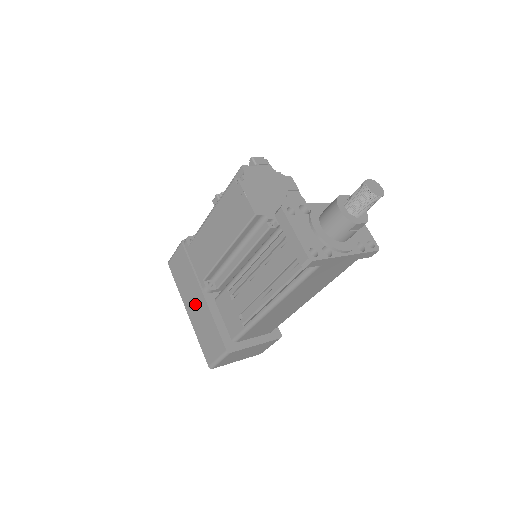
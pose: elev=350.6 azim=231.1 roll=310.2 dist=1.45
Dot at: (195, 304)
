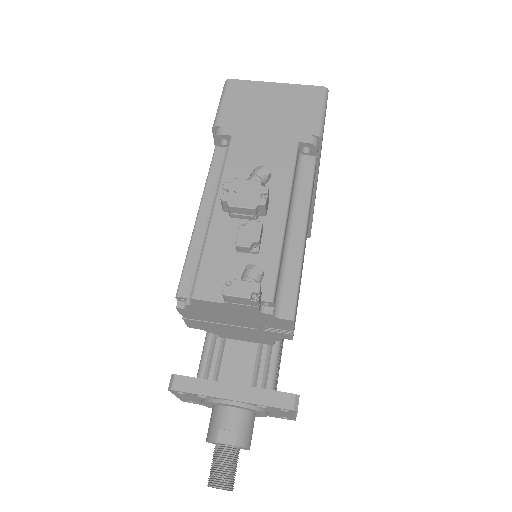
Dot at: occluded
